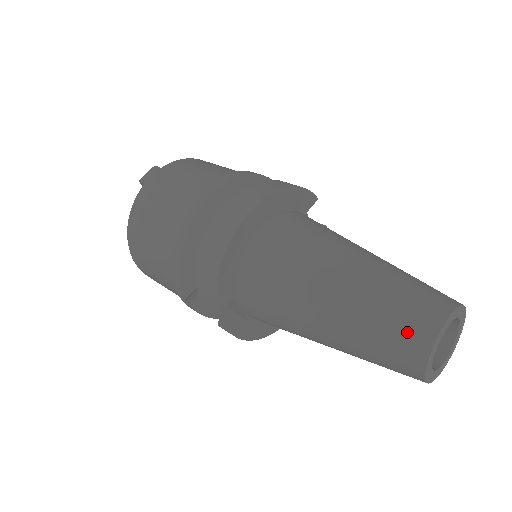
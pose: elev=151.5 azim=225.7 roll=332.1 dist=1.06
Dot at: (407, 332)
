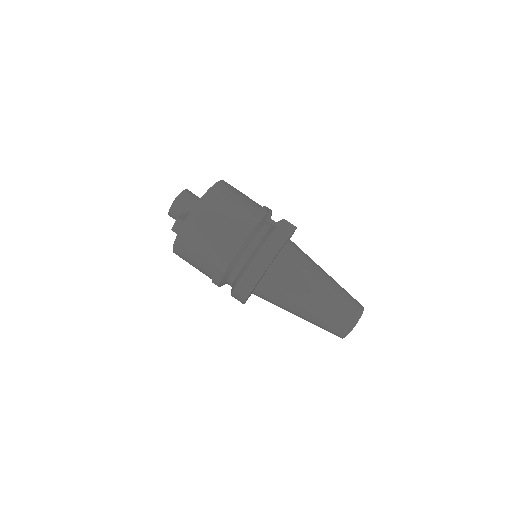
Dot at: (335, 332)
